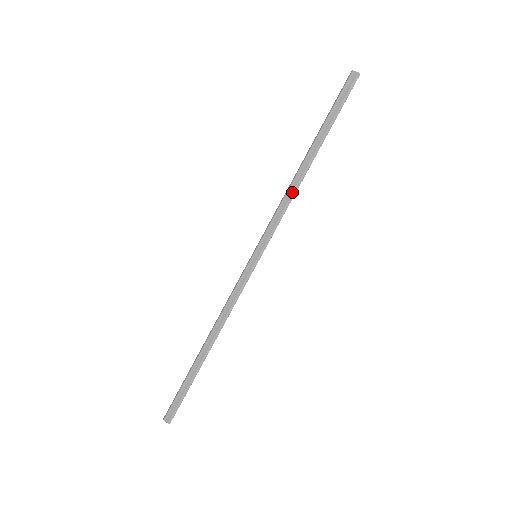
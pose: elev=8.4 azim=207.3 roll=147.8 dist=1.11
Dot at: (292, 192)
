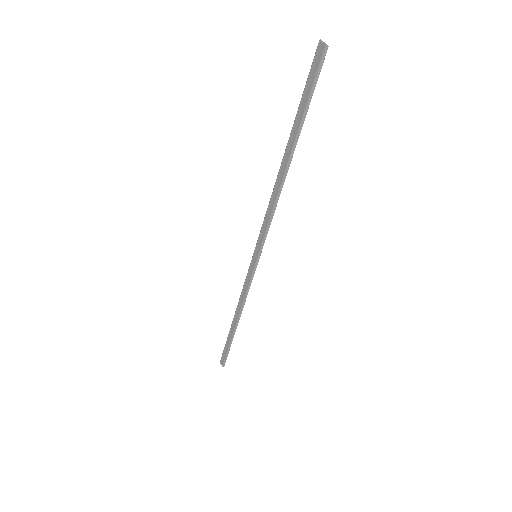
Dot at: (275, 198)
